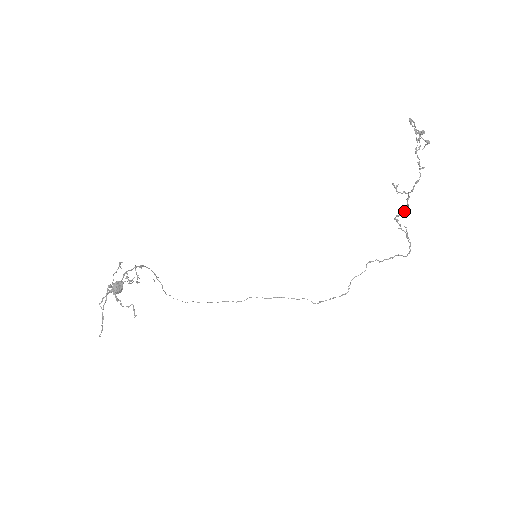
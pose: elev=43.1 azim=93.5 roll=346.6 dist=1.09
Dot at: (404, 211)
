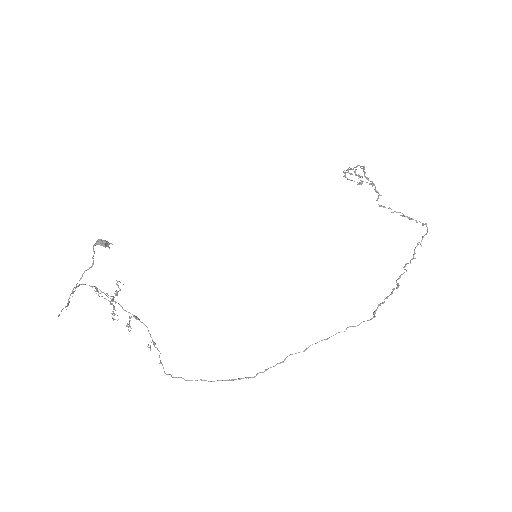
Dot at: (377, 192)
